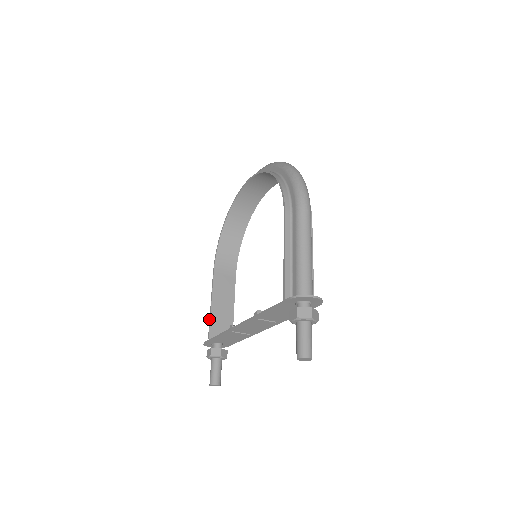
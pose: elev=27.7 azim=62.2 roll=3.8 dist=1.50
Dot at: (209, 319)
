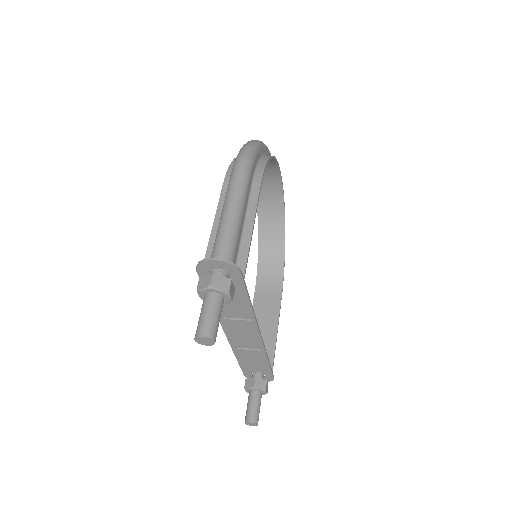
Dot at: occluded
